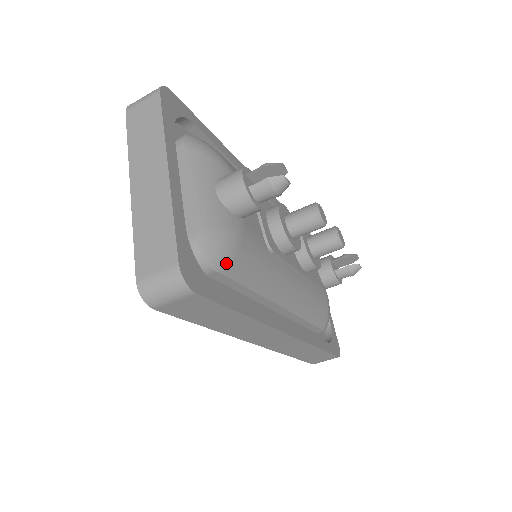
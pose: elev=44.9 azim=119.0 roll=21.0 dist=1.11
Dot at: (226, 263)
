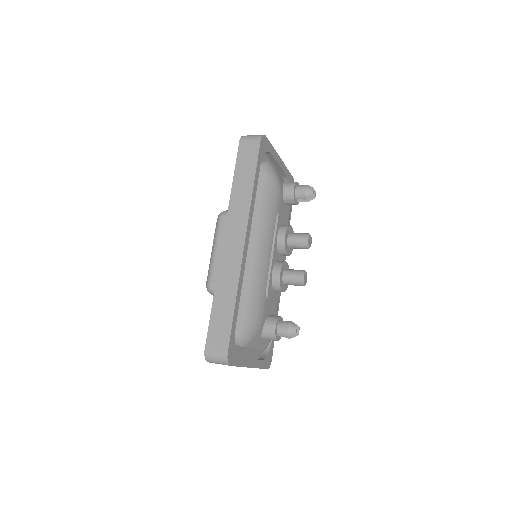
Dot at: occluded
